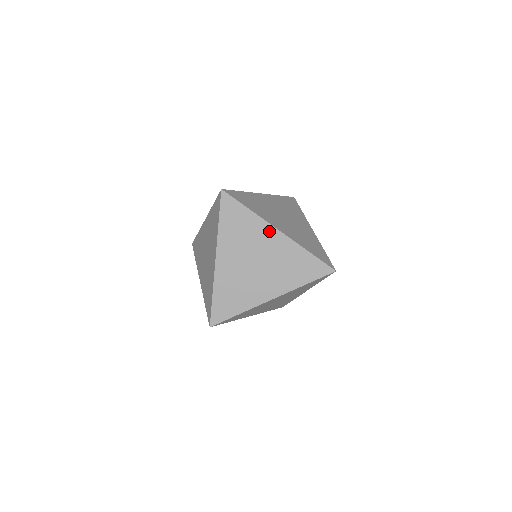
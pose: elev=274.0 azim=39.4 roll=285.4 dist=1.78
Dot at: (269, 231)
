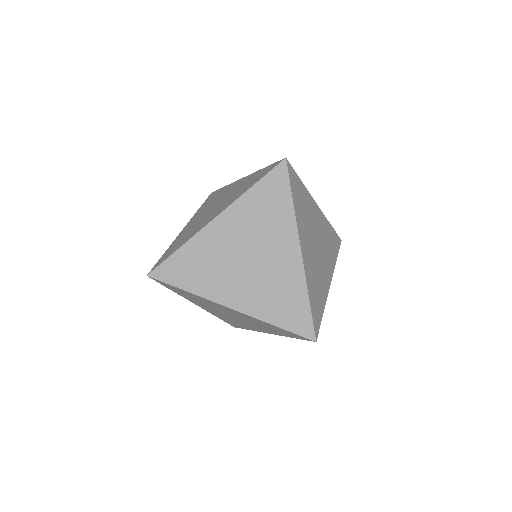
Dot at: (291, 241)
